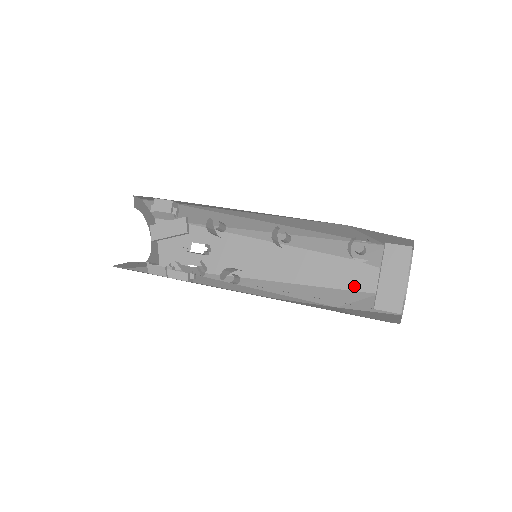
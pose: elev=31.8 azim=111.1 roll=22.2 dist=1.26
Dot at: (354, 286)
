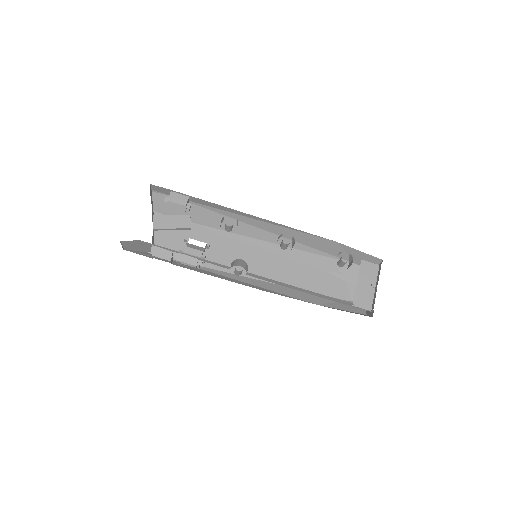
Dot at: (327, 292)
